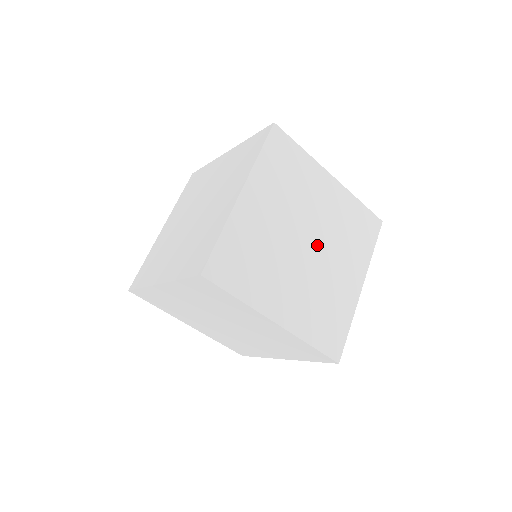
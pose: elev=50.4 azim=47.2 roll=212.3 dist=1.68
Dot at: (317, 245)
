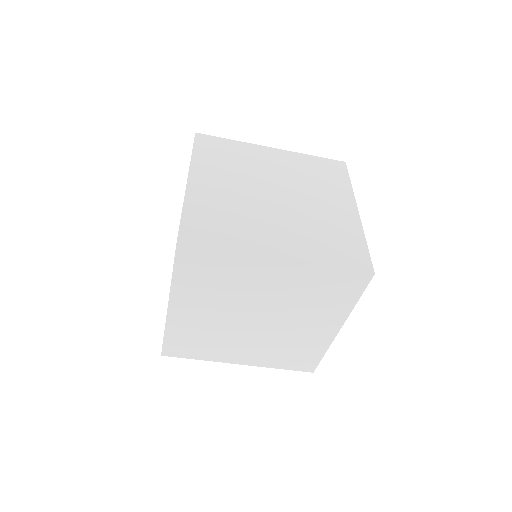
Dot at: (270, 317)
